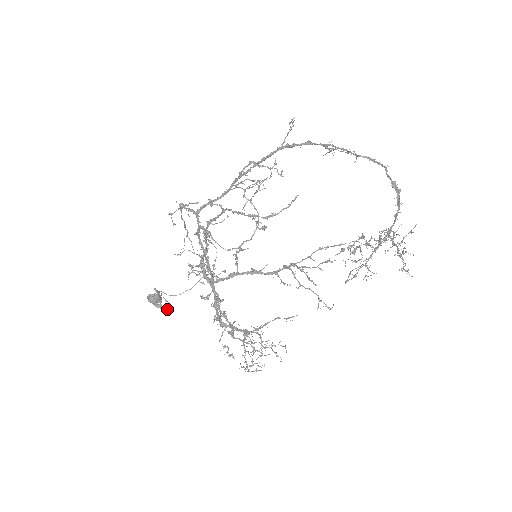
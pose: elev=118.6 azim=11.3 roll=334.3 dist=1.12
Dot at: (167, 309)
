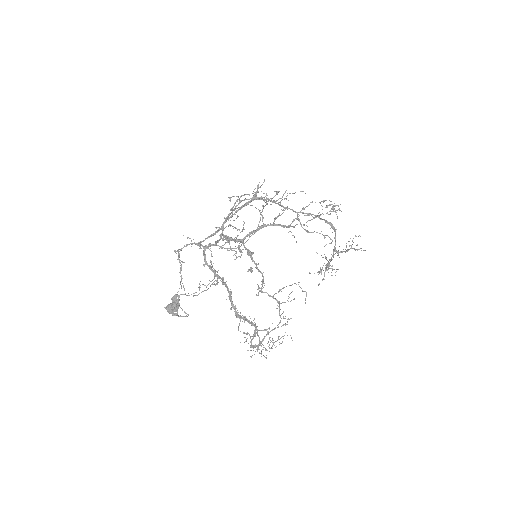
Dot at: (184, 316)
